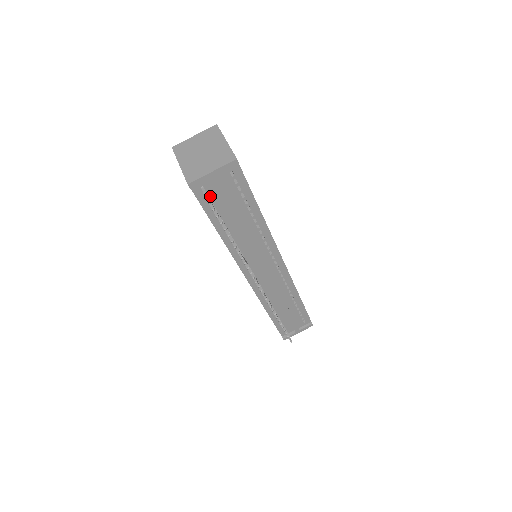
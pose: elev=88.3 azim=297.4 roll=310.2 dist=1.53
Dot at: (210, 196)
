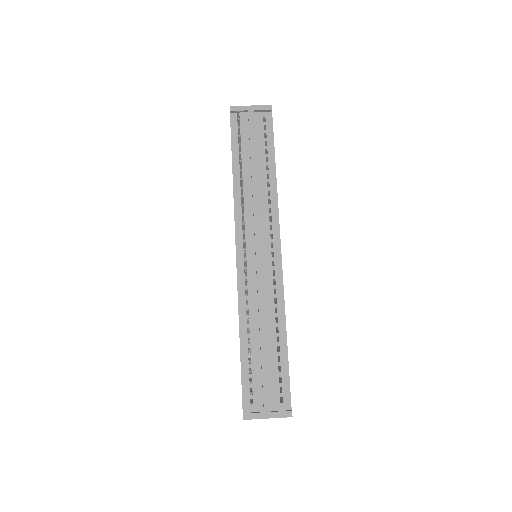
Dot at: (241, 130)
